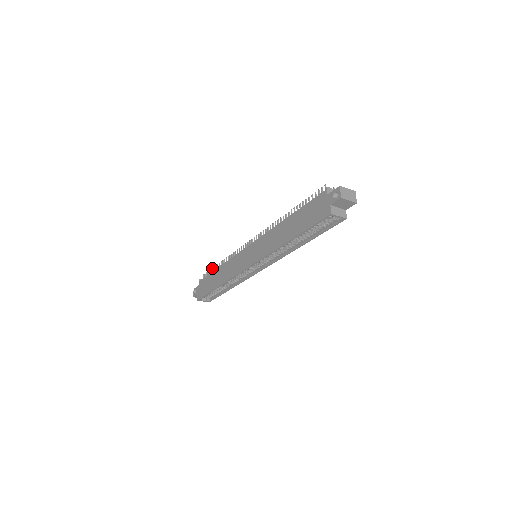
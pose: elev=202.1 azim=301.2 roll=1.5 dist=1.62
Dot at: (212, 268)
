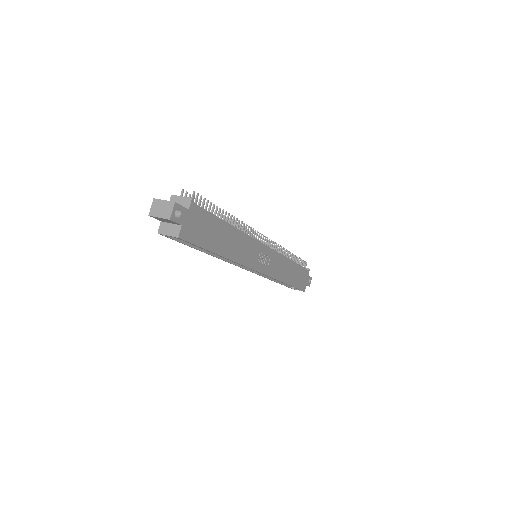
Dot at: occluded
